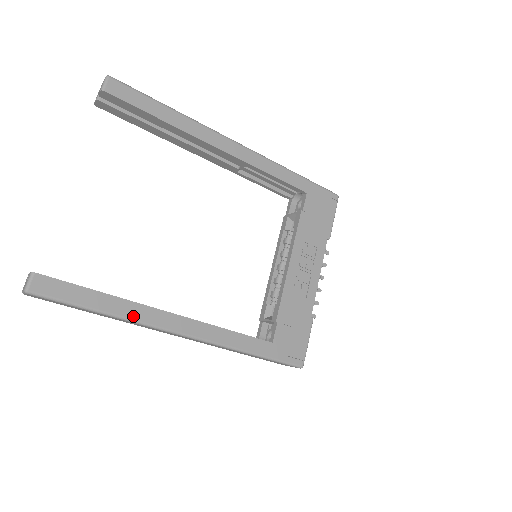
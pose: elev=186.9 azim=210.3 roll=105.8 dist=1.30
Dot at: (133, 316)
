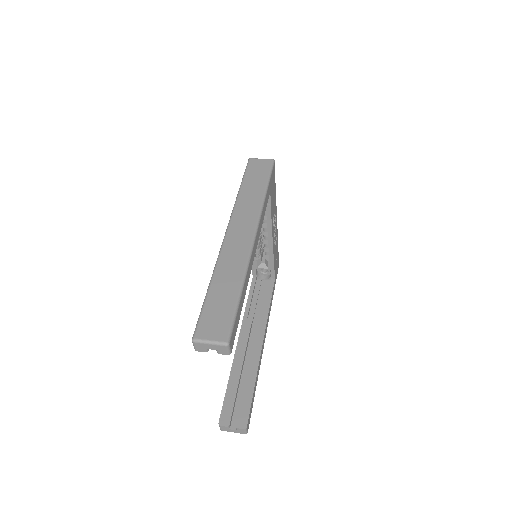
Dot at: (259, 368)
